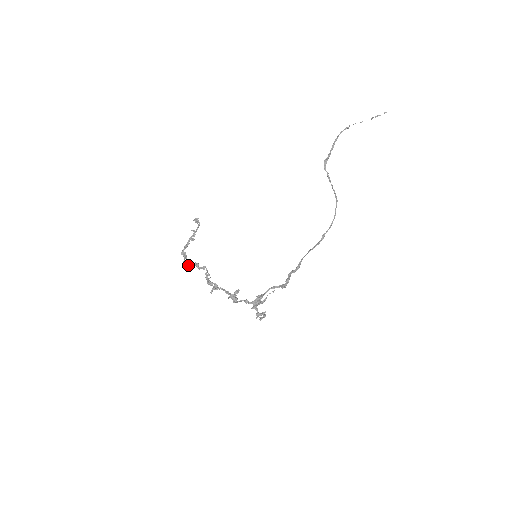
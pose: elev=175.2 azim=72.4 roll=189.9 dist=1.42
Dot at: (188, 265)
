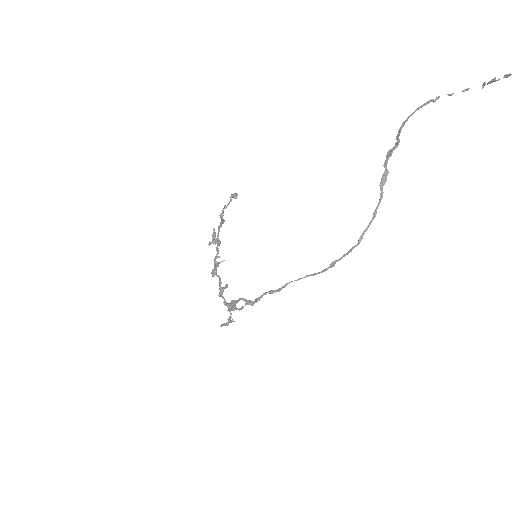
Dot at: (213, 240)
